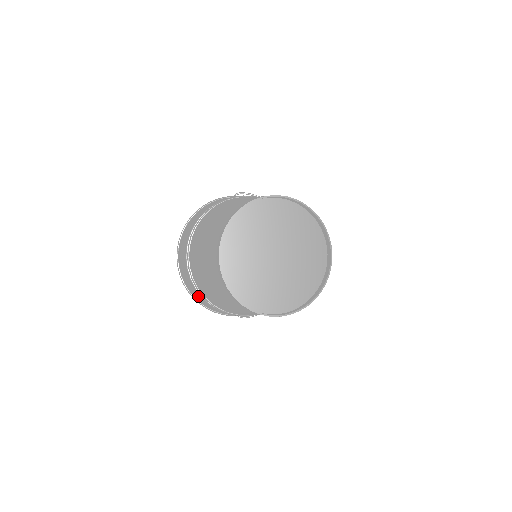
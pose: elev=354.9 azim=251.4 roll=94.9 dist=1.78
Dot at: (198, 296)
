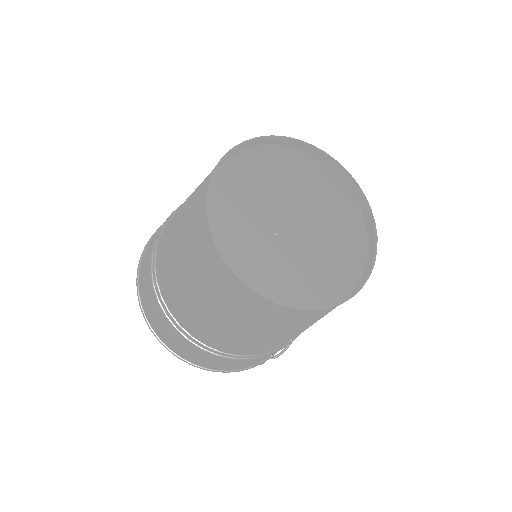
Dot at: (210, 360)
